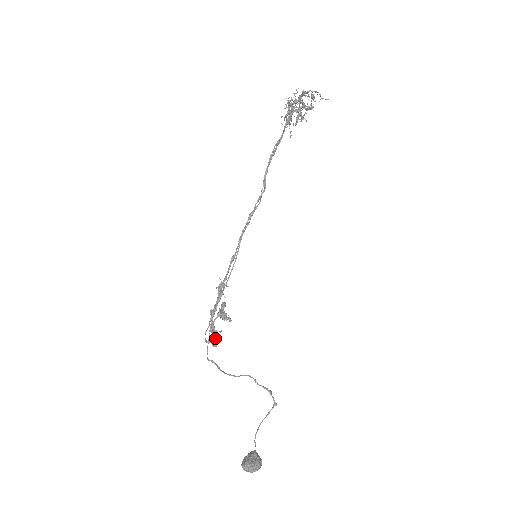
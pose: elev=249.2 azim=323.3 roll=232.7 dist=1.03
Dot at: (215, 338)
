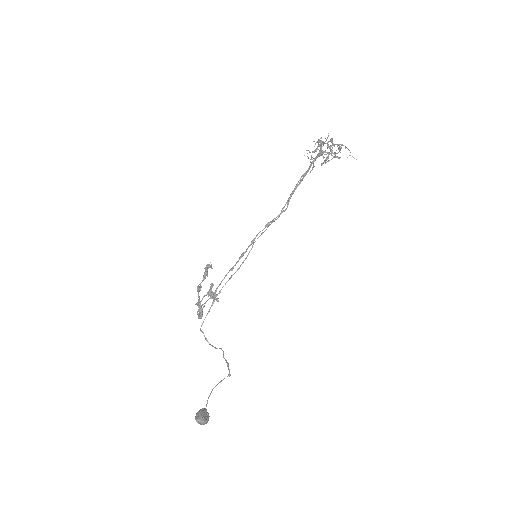
Dot at: (202, 312)
